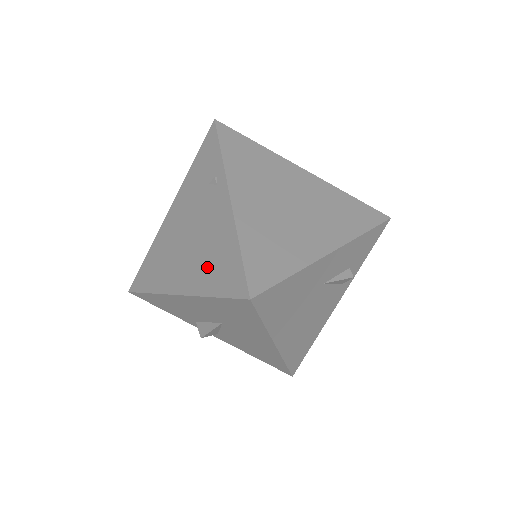
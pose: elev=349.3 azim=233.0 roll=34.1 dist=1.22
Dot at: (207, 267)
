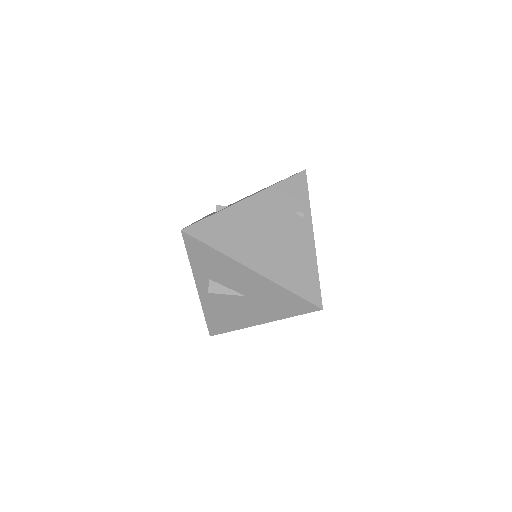
Dot at: (287, 269)
